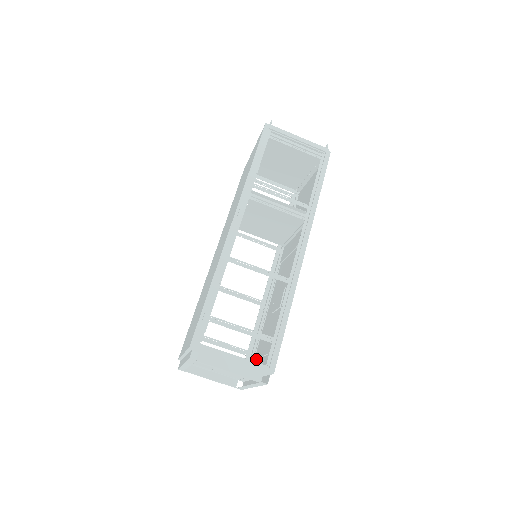
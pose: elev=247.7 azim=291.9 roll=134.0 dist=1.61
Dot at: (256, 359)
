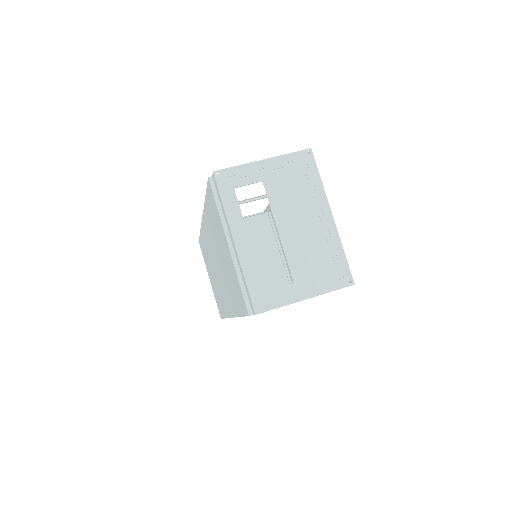
Dot at: occluded
